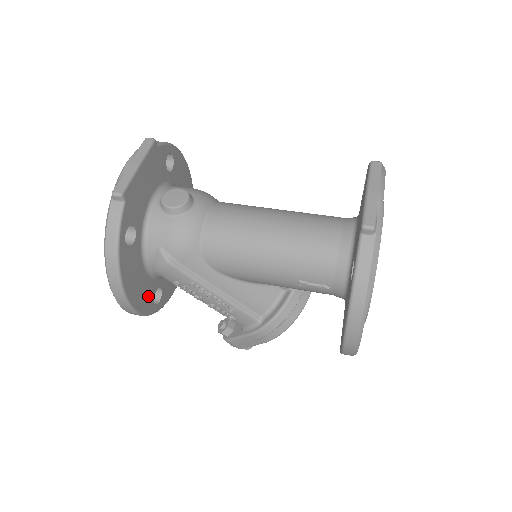
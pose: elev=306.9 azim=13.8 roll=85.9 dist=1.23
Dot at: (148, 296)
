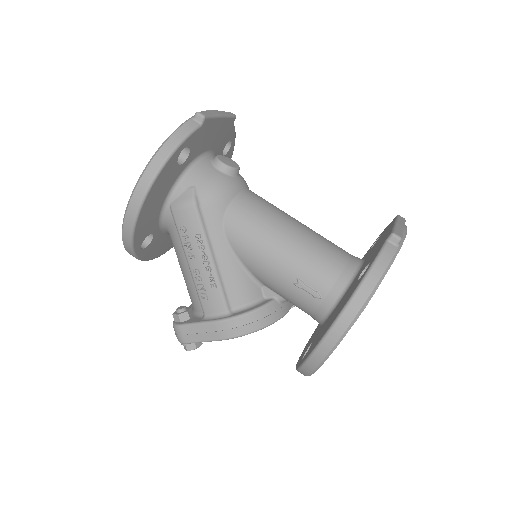
Dot at: (146, 228)
